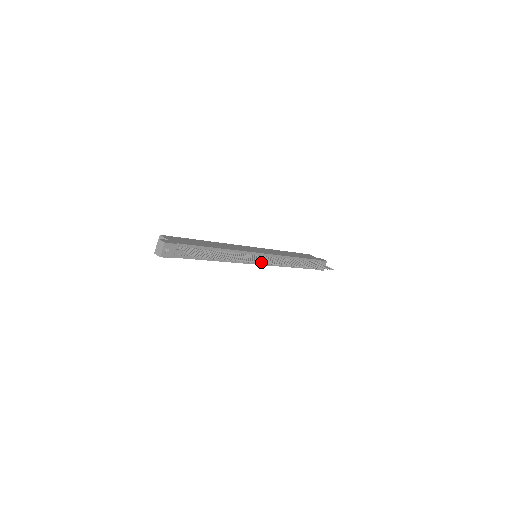
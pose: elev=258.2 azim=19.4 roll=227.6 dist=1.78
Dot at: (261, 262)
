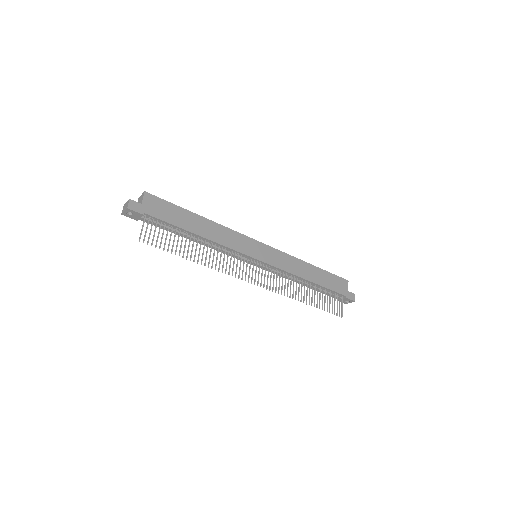
Dot at: (232, 274)
